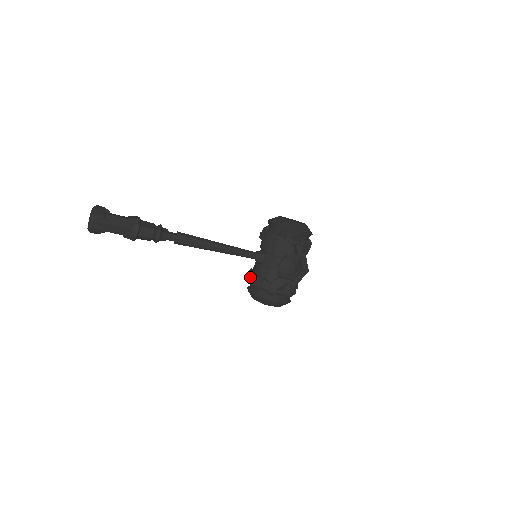
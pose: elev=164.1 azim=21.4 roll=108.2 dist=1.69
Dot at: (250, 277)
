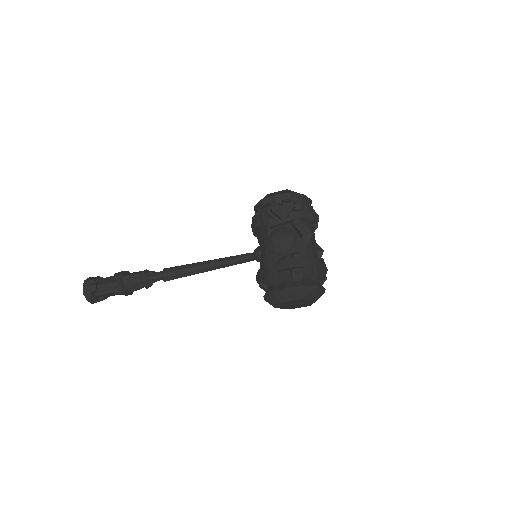
Dot at: (257, 282)
